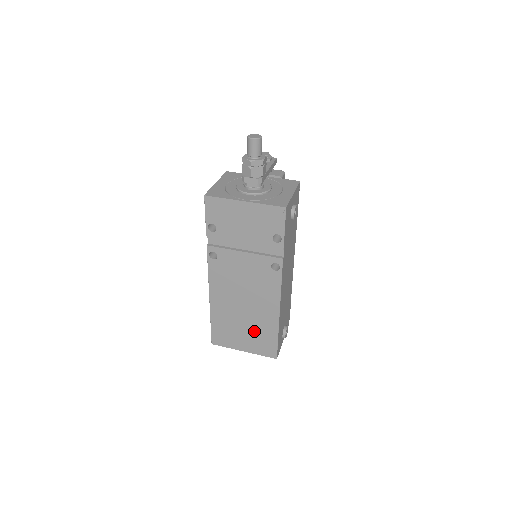
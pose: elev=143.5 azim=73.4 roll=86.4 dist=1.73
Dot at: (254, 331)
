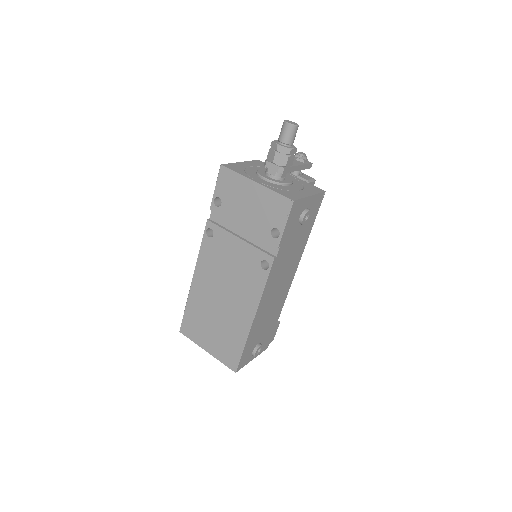
Dot at: (223, 332)
